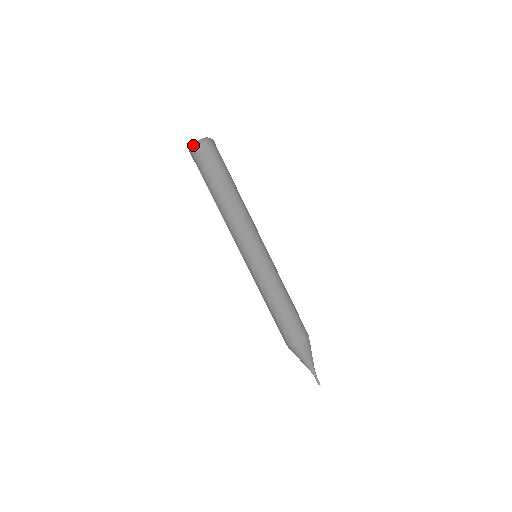
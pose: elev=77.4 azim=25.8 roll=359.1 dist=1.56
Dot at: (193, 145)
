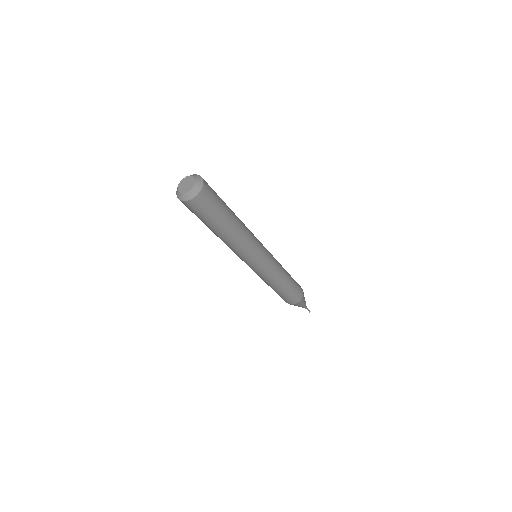
Dot at: (177, 189)
